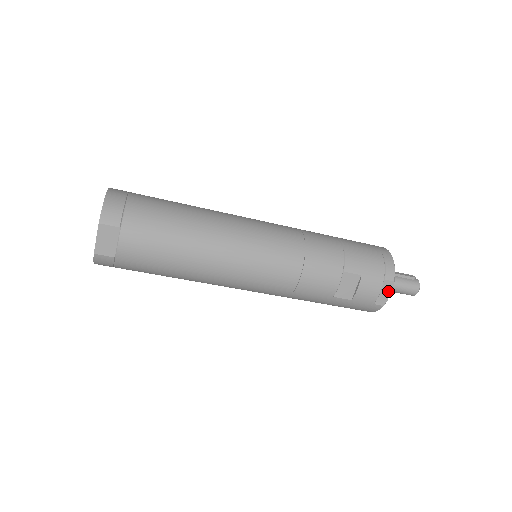
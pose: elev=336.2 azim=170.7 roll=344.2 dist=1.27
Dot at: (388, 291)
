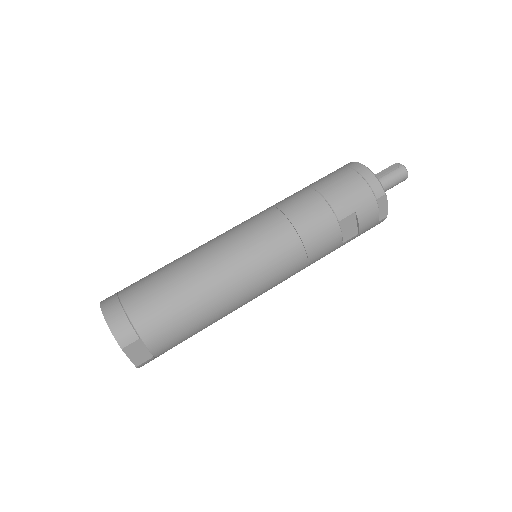
Dot at: (385, 204)
